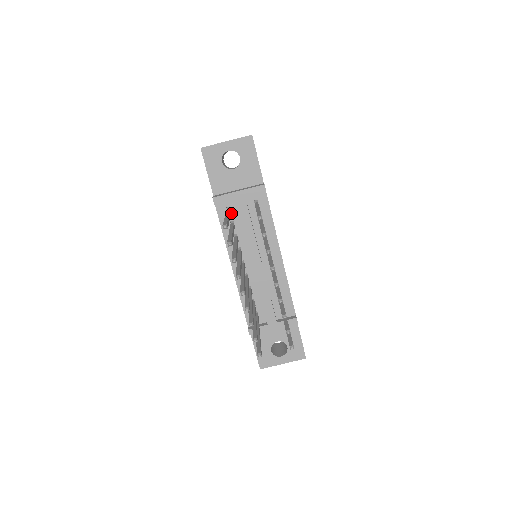
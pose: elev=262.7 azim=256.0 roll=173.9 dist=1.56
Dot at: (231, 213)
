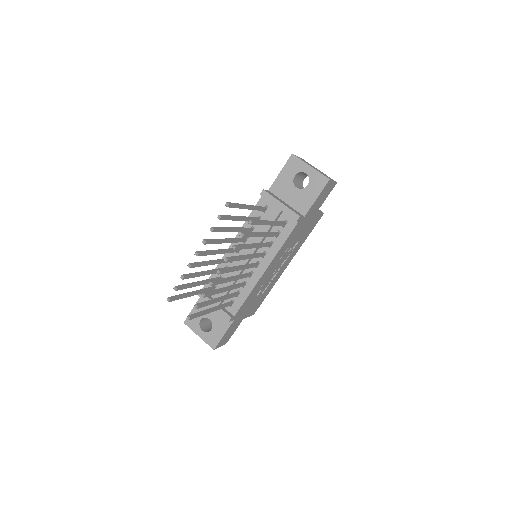
Dot at: occluded
